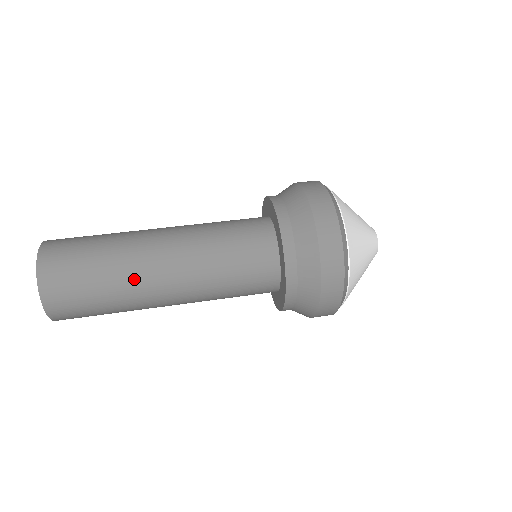
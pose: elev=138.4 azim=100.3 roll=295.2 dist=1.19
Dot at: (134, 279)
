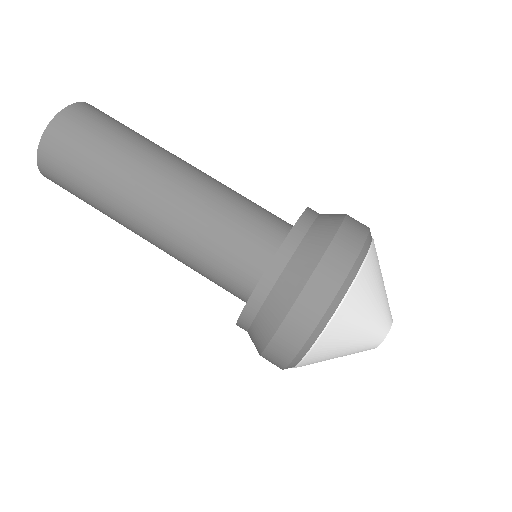
Dot at: occluded
